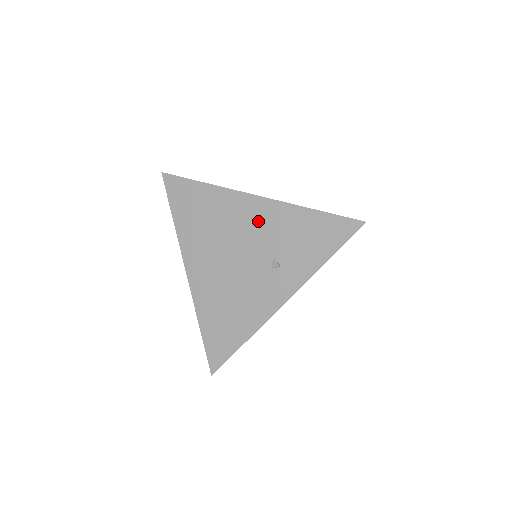
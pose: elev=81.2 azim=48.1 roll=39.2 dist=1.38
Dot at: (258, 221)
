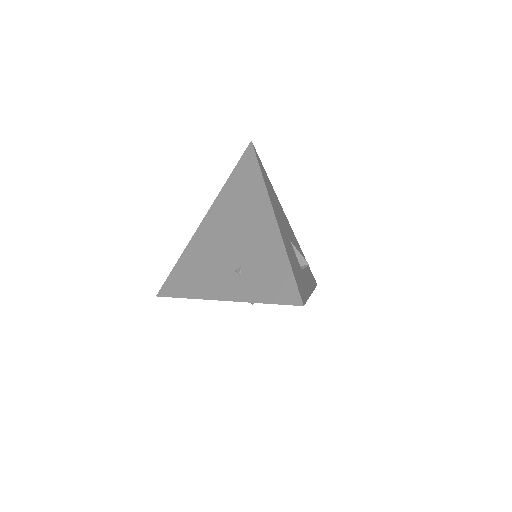
Dot at: (259, 232)
